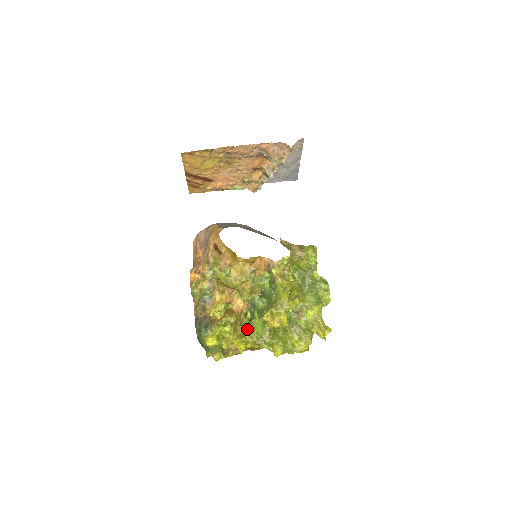
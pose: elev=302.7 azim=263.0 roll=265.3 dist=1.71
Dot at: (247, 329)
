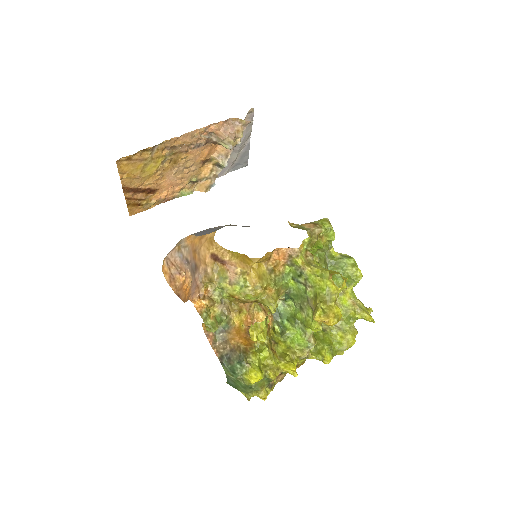
Dot at: (284, 345)
